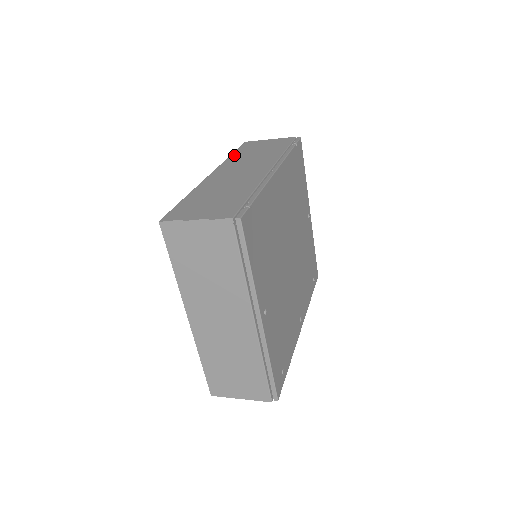
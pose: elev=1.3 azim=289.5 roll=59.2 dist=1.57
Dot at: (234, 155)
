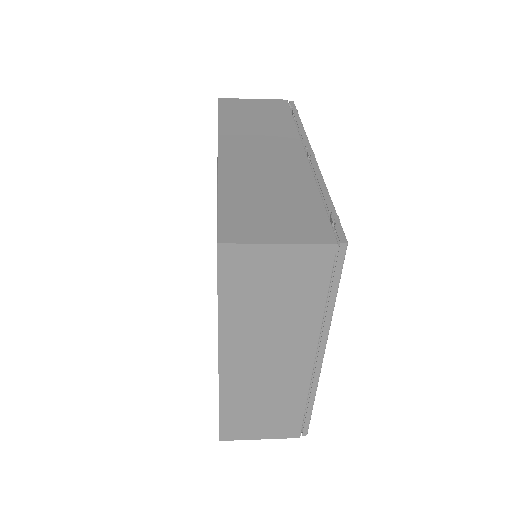
Dot at: (225, 120)
